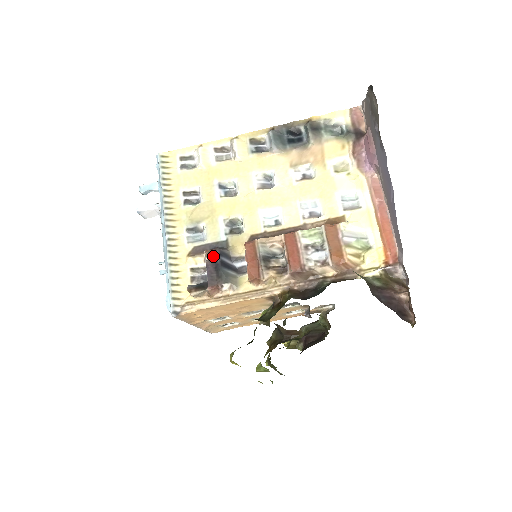
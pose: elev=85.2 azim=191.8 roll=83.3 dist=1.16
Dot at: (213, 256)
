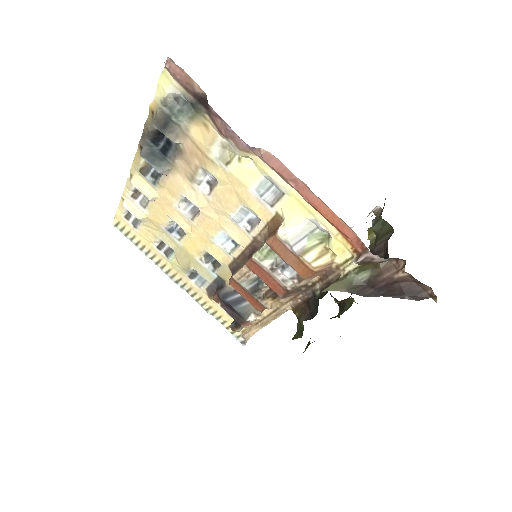
Dot at: (221, 301)
